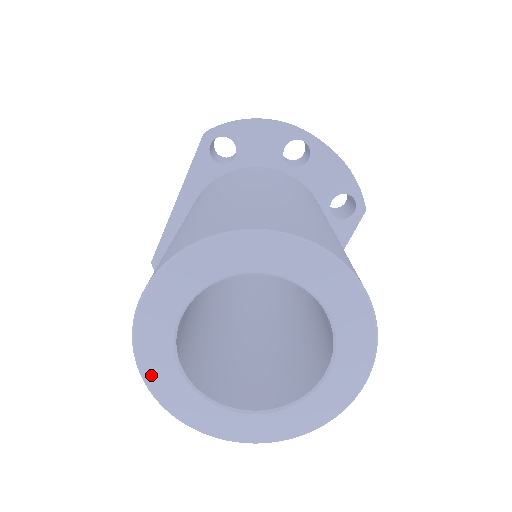
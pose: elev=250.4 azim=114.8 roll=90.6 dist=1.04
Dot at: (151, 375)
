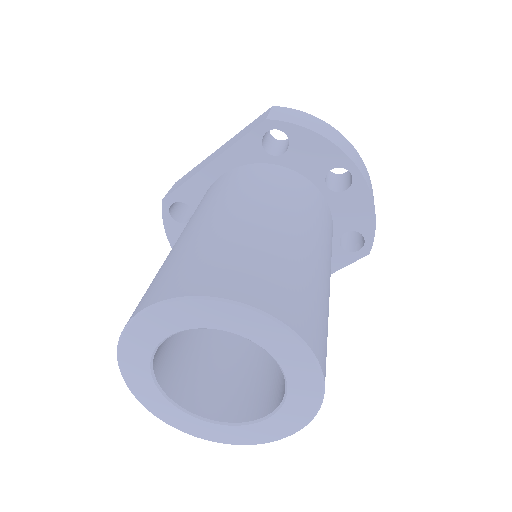
Dot at: (126, 359)
